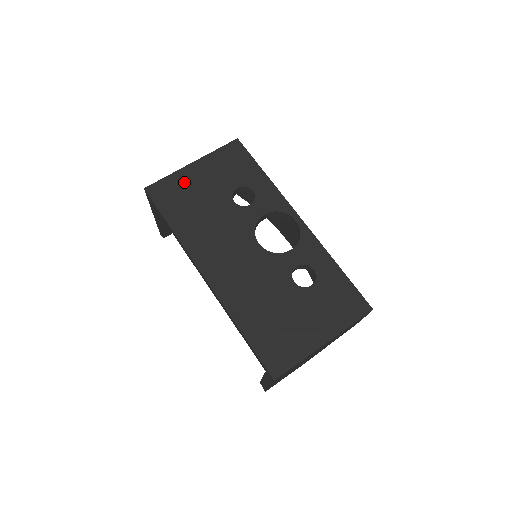
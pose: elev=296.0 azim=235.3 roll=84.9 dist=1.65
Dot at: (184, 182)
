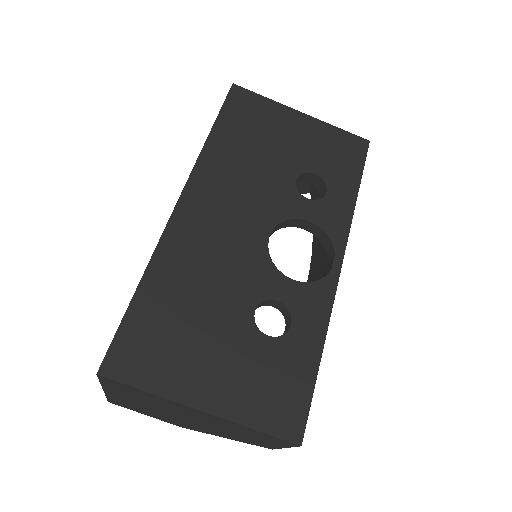
Dot at: (274, 117)
